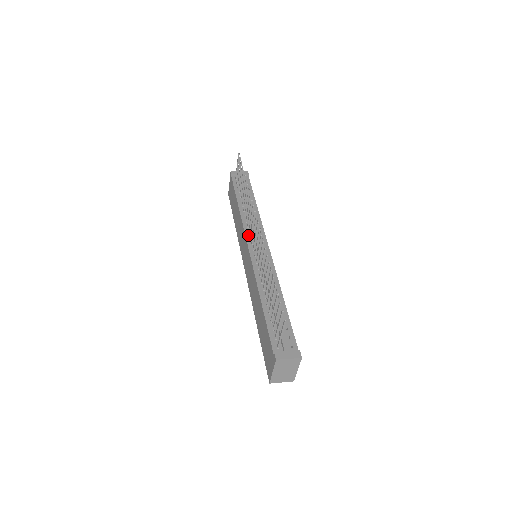
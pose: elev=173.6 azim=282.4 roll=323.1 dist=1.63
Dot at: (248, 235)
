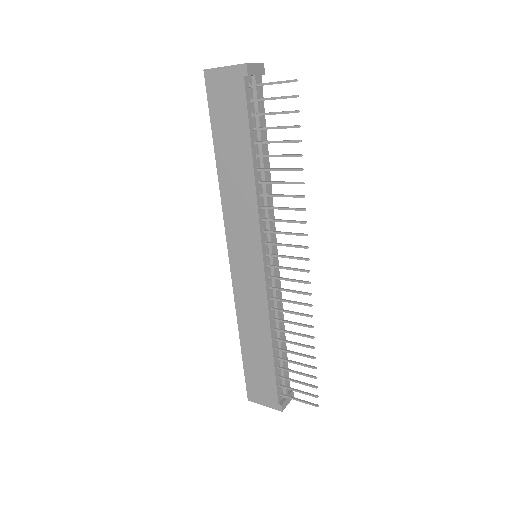
Dot at: (263, 238)
